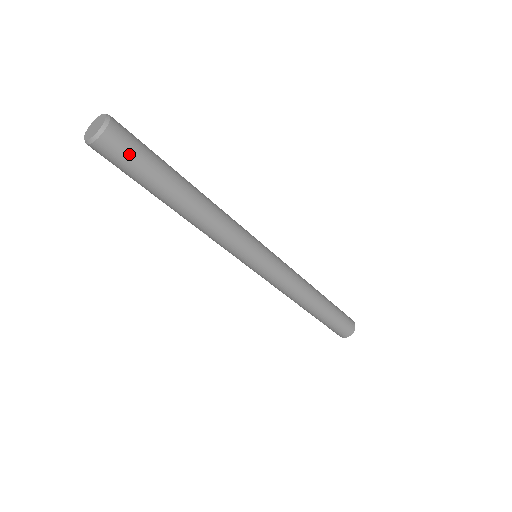
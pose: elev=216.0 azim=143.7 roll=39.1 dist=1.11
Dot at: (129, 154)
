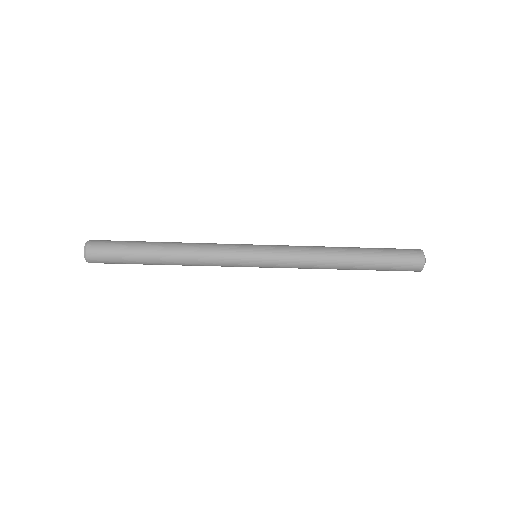
Dot at: (108, 260)
